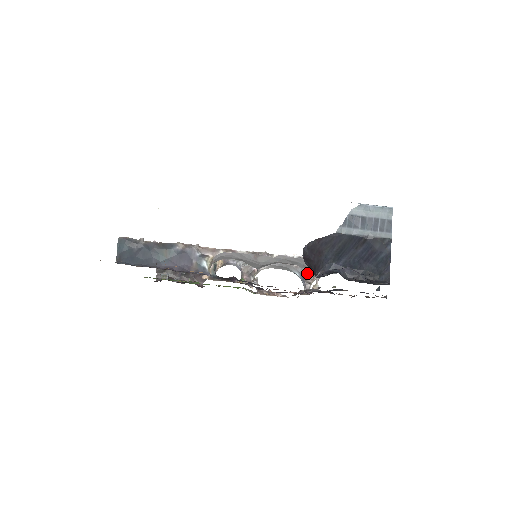
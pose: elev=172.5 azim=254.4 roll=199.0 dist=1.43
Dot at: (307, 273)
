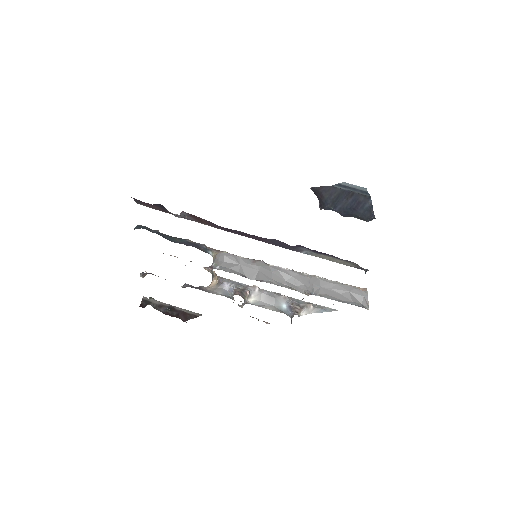
Dot at: (294, 304)
